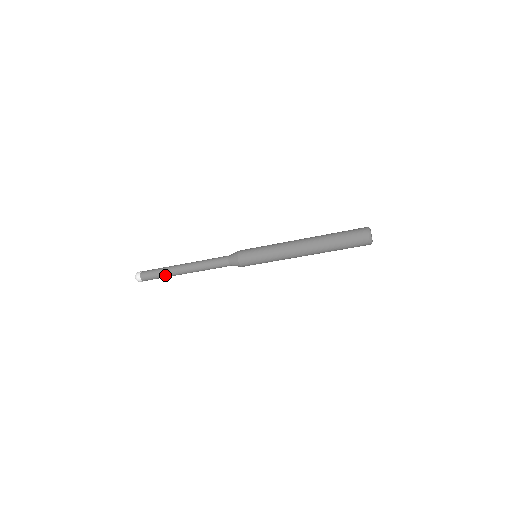
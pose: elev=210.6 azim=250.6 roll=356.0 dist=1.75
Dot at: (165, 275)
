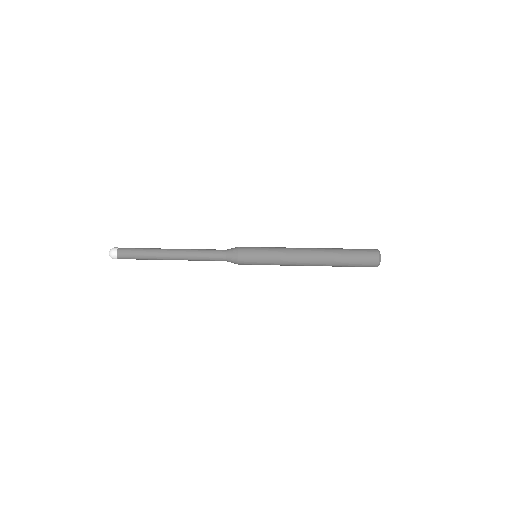
Dot at: (149, 259)
